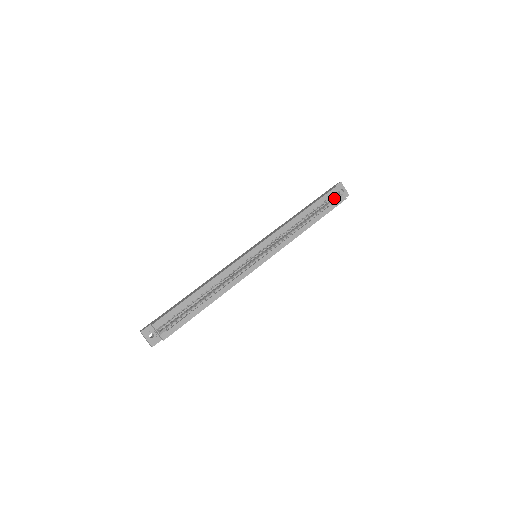
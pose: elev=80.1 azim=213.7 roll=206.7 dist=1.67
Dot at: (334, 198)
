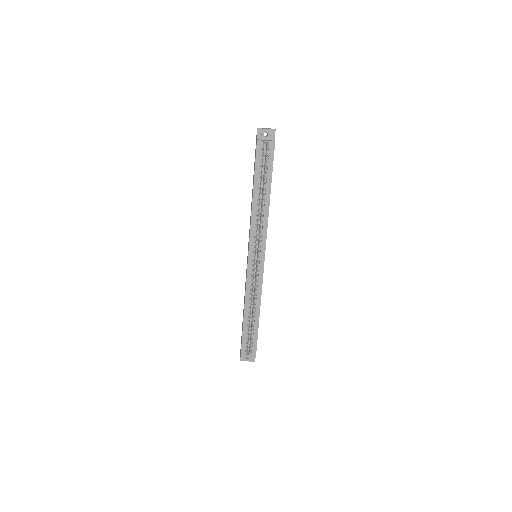
Dot at: occluded
